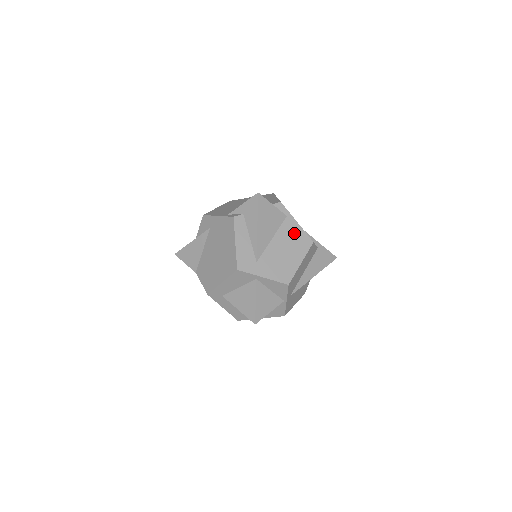
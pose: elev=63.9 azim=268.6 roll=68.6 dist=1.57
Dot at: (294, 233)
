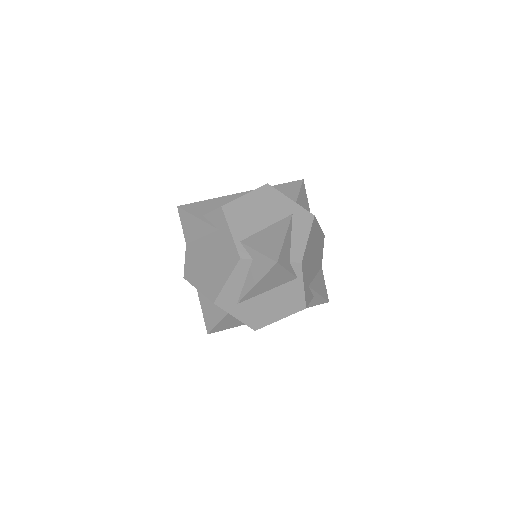
Dot at: (293, 294)
